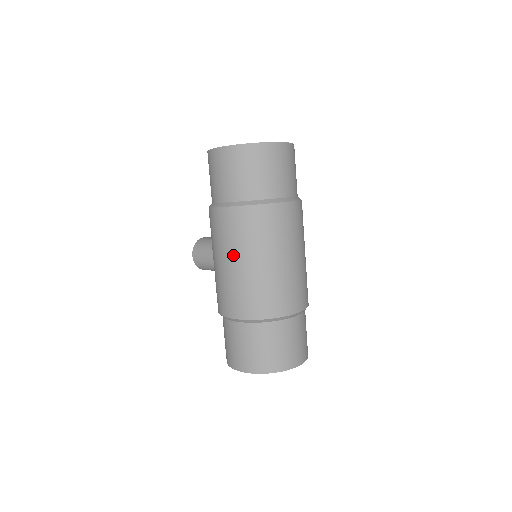
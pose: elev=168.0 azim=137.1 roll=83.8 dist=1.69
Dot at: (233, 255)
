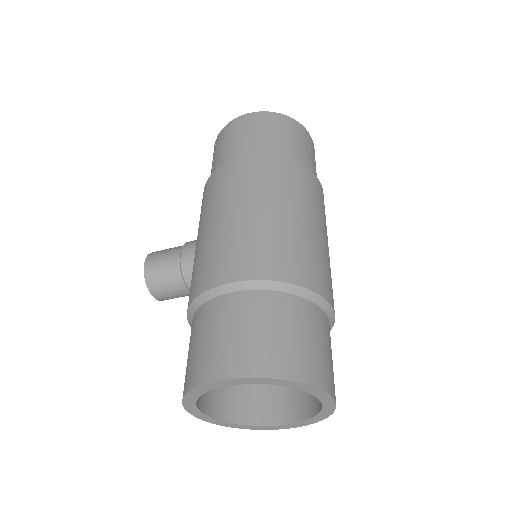
Dot at: (252, 200)
